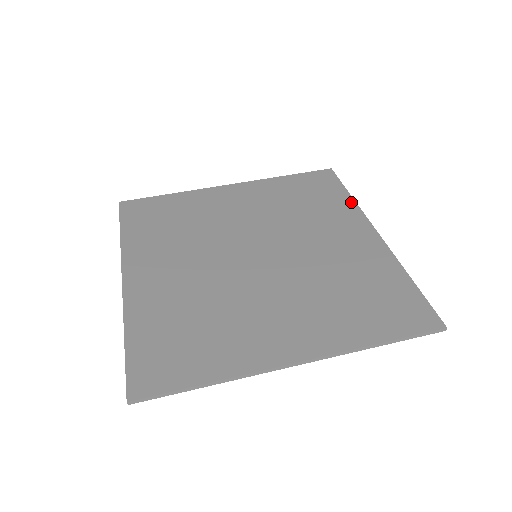
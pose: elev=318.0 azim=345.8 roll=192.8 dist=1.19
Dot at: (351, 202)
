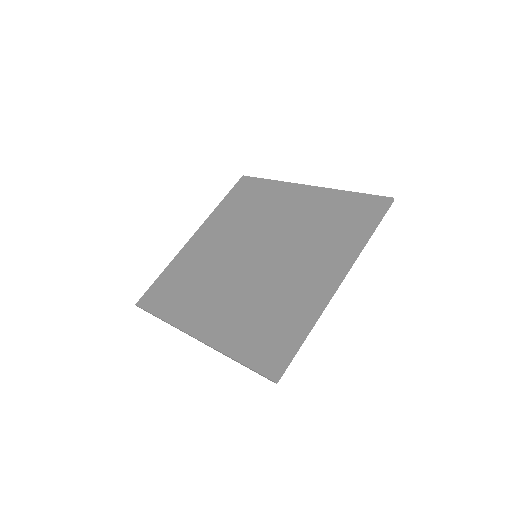
Dot at: (276, 183)
